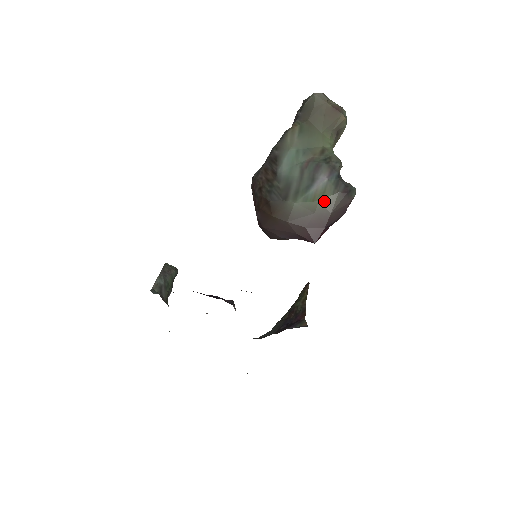
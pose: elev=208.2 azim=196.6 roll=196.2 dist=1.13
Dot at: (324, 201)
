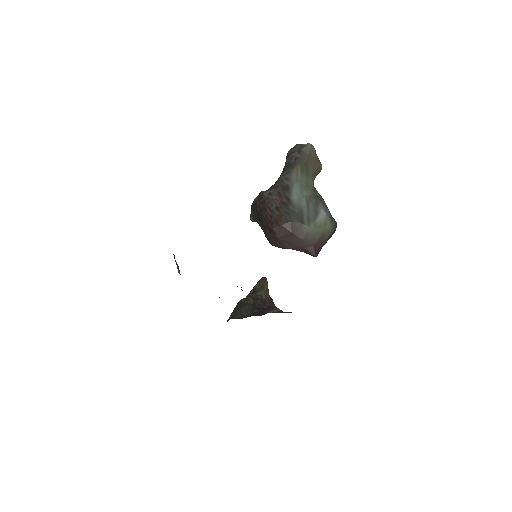
Dot at: (326, 230)
